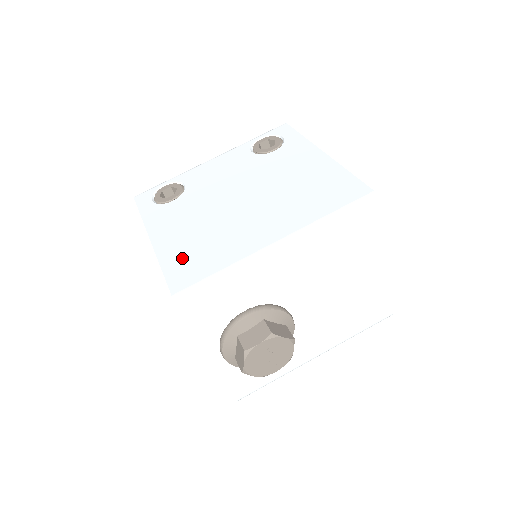
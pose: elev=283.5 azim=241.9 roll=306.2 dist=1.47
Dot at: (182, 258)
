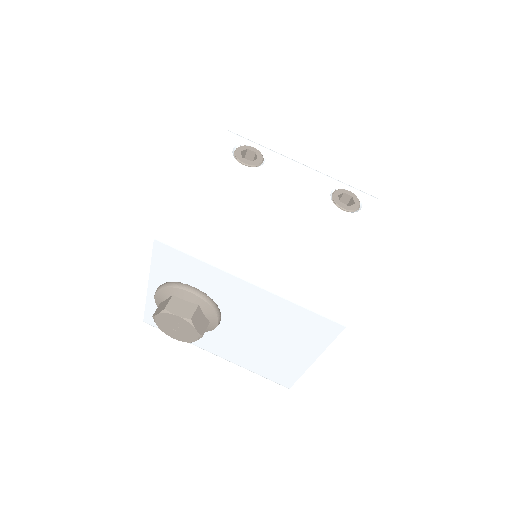
Dot at: (195, 214)
